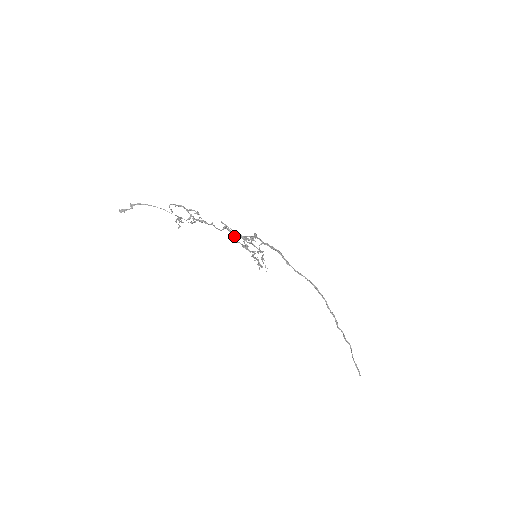
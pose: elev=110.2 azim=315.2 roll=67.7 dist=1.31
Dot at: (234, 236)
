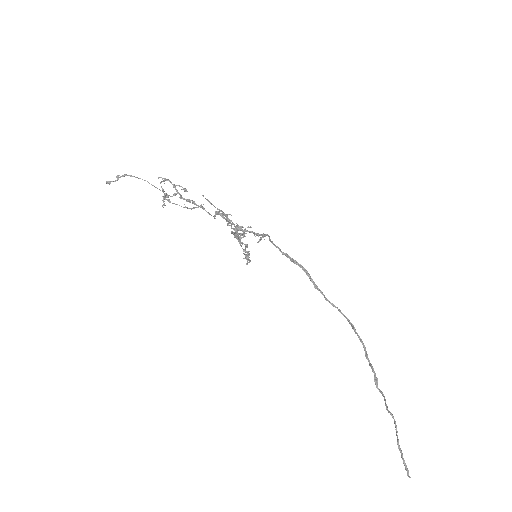
Dot at: occluded
